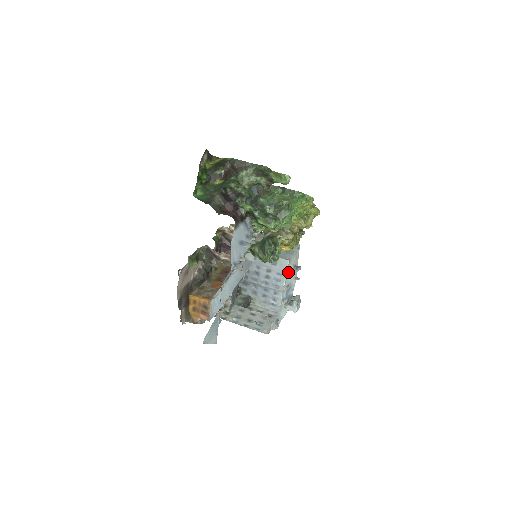
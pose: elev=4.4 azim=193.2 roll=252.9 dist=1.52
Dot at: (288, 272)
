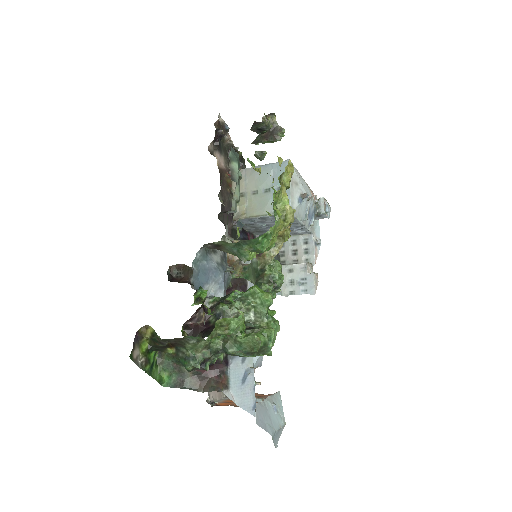
Dot at: (297, 214)
